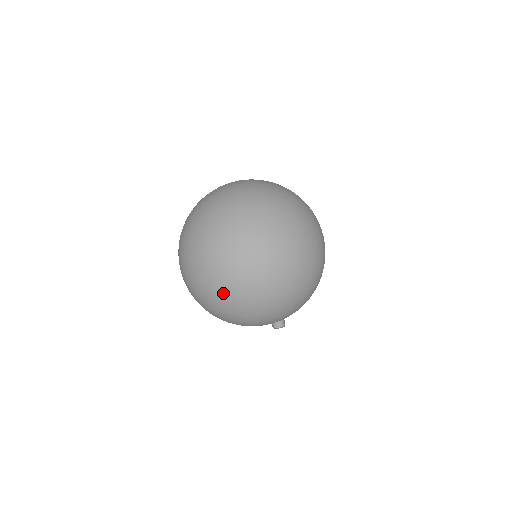
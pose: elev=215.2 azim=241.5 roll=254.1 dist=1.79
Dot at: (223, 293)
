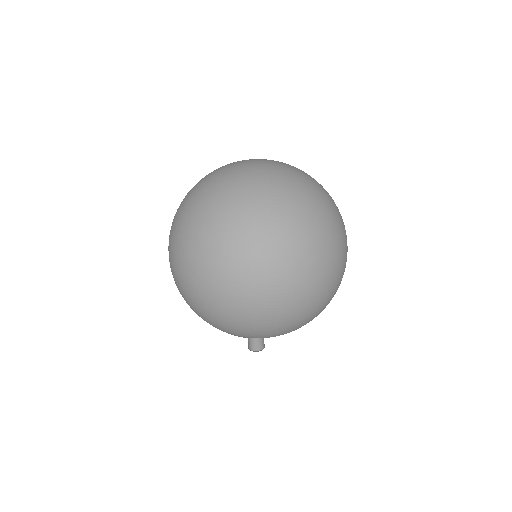
Dot at: (261, 263)
